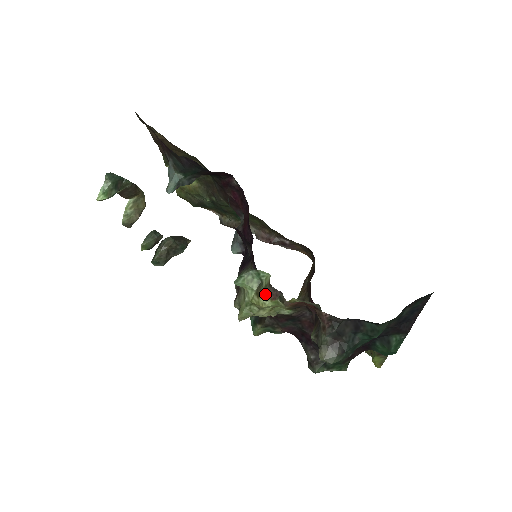
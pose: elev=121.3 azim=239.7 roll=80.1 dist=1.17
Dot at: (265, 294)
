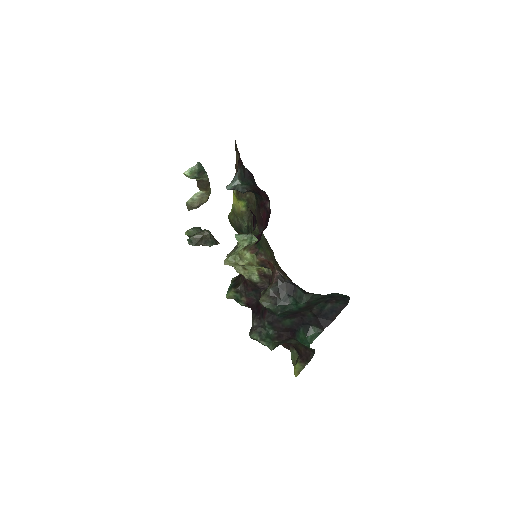
Dot at: (249, 248)
